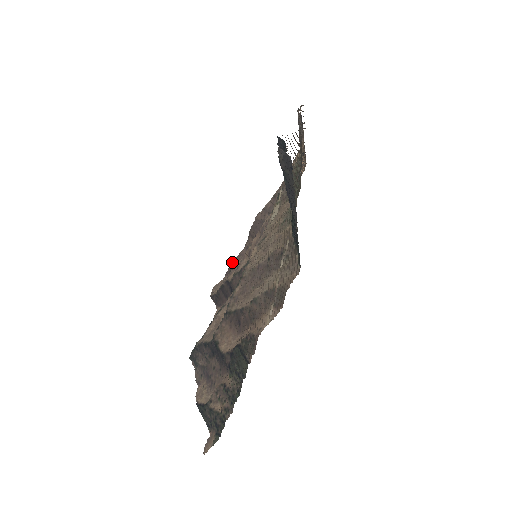
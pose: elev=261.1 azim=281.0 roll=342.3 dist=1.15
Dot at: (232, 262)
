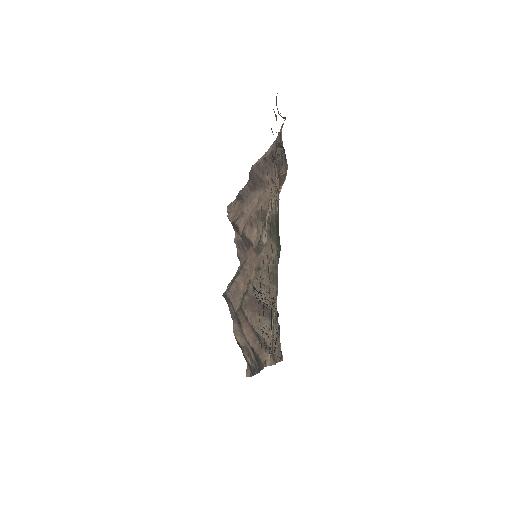
Dot at: (239, 192)
